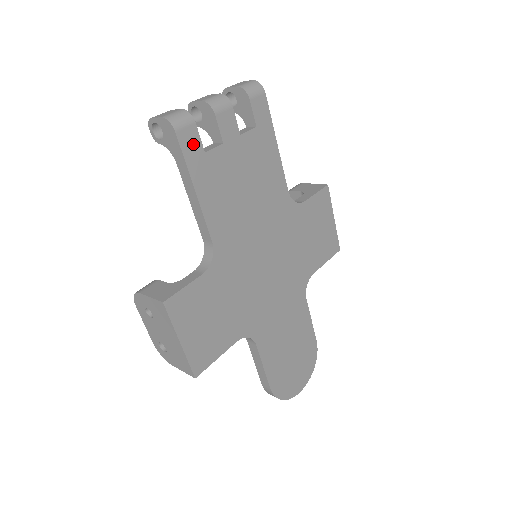
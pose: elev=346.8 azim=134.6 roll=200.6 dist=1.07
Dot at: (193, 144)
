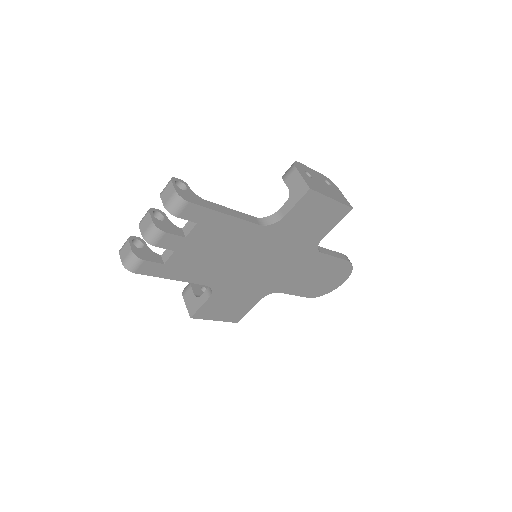
Dot at: (152, 268)
